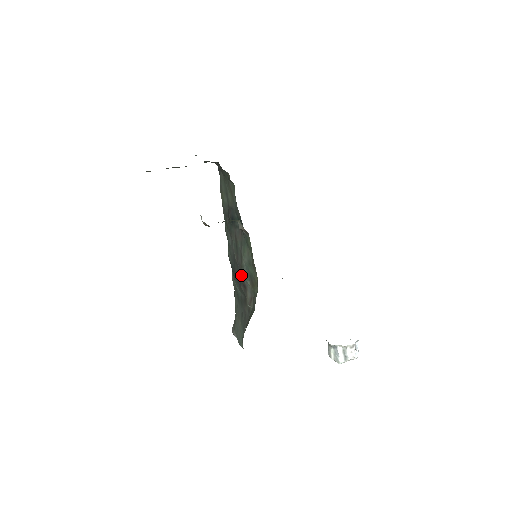
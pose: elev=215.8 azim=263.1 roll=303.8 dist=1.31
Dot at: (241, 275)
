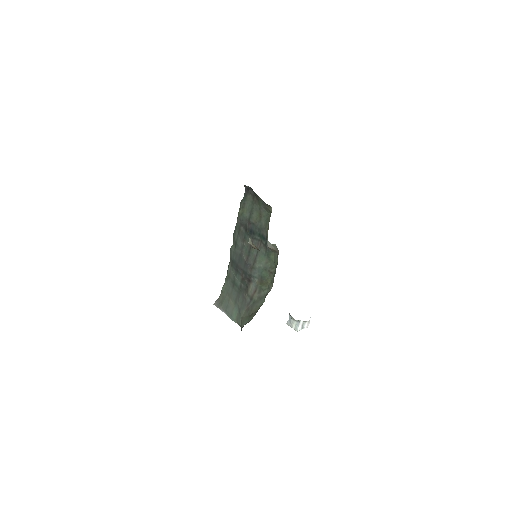
Dot at: (249, 273)
